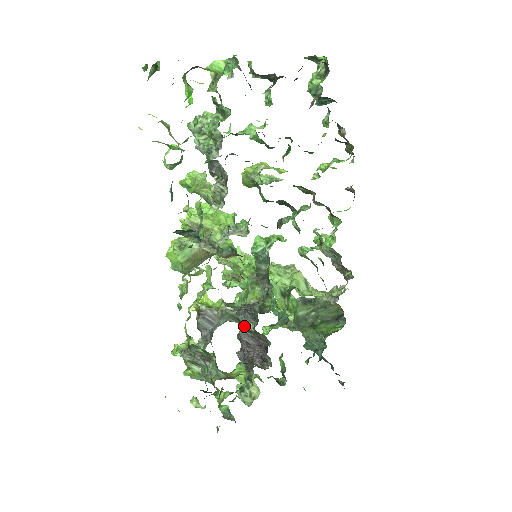
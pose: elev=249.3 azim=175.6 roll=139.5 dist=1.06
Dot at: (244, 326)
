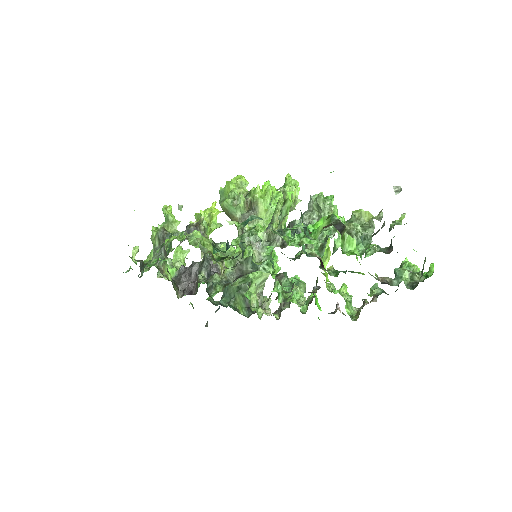
Dot at: (201, 267)
